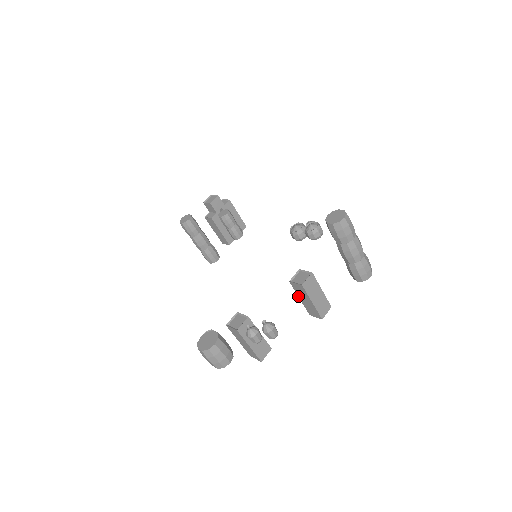
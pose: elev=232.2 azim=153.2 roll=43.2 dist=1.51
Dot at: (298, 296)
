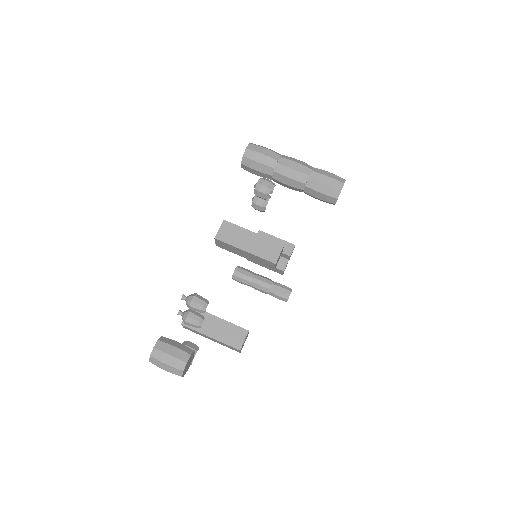
Dot at: occluded
